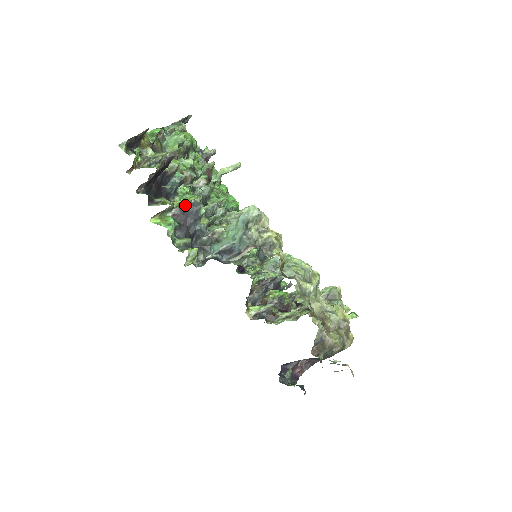
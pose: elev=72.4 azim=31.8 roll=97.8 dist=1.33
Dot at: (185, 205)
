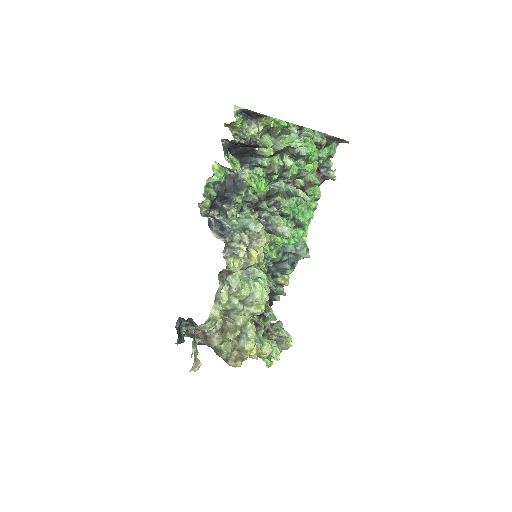
Dot at: occluded
